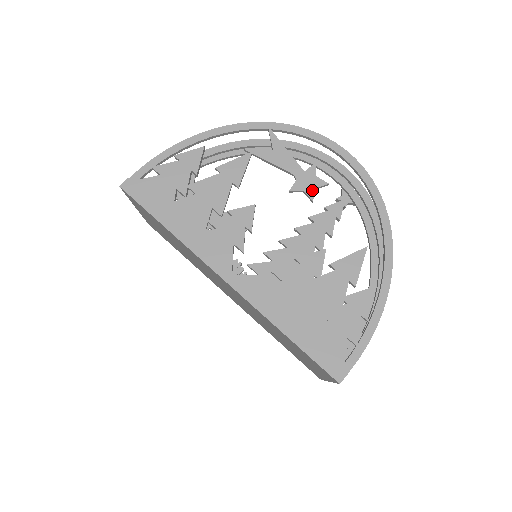
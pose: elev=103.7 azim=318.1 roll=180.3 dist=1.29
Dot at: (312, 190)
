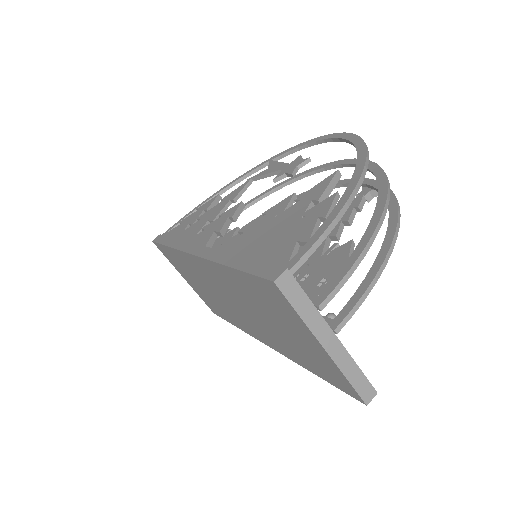
Dot at: (293, 169)
